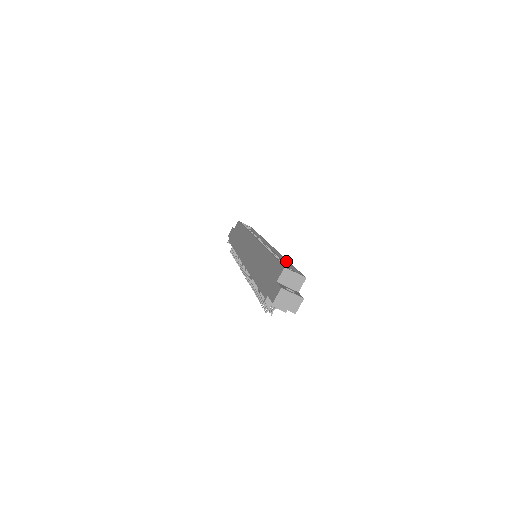
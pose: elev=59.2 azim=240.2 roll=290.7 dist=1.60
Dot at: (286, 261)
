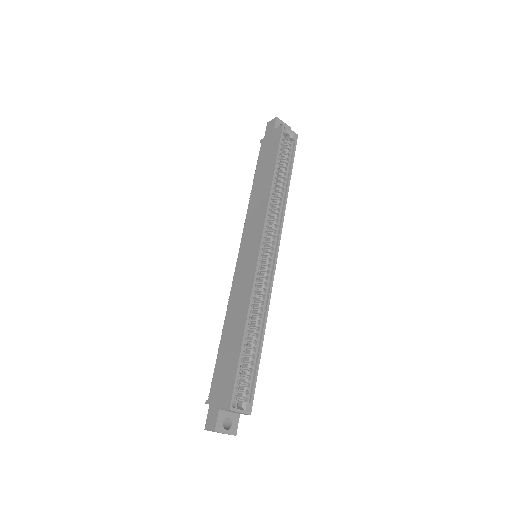
Dot at: (260, 340)
